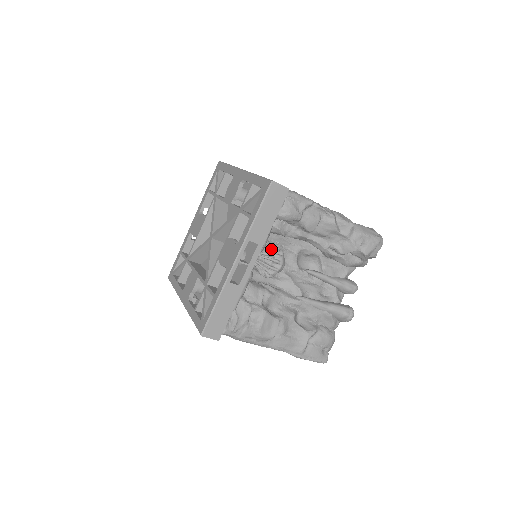
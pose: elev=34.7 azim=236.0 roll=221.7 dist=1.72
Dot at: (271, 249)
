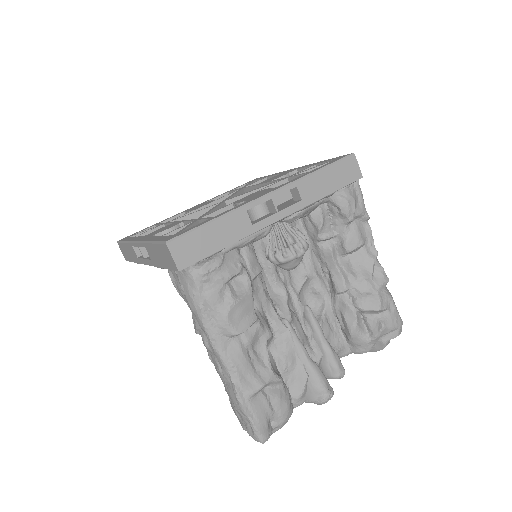
Dot at: (300, 231)
